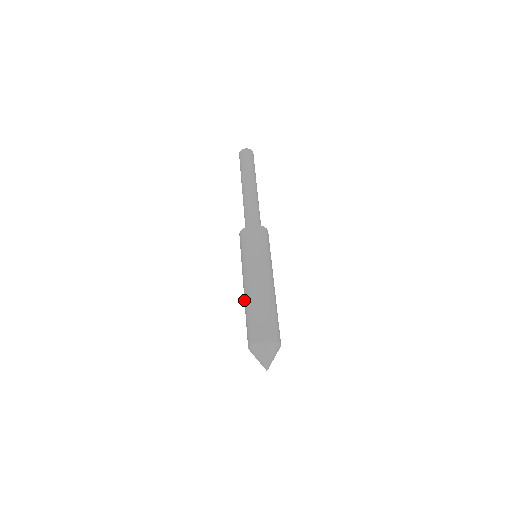
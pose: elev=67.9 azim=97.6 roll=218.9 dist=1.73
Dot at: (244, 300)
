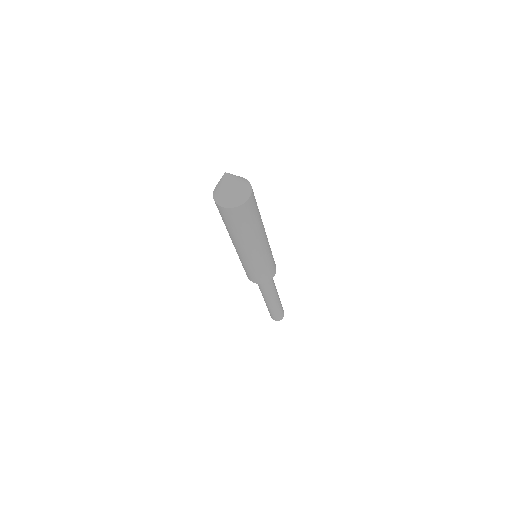
Dot at: (233, 240)
